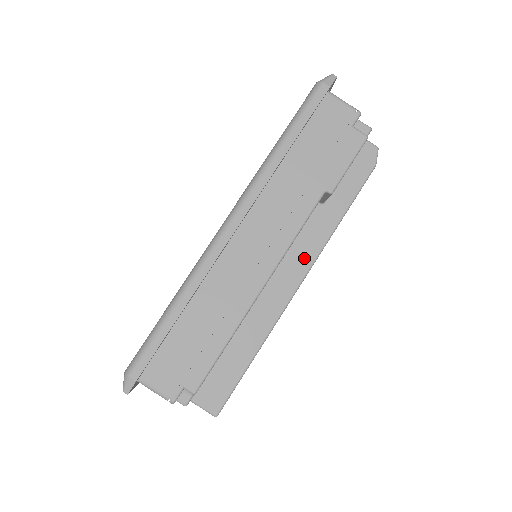
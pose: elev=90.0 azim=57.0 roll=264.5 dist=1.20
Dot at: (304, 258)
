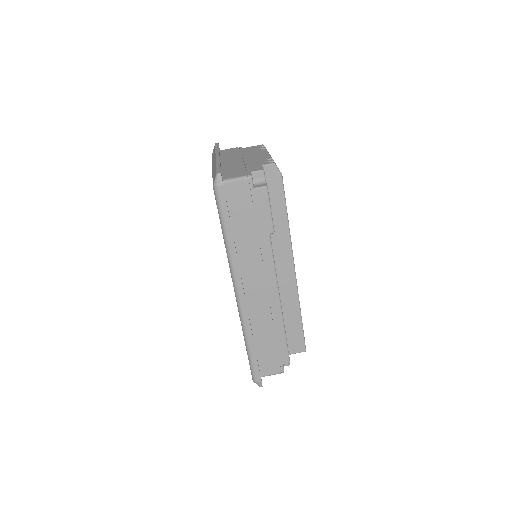
Dot at: (285, 256)
